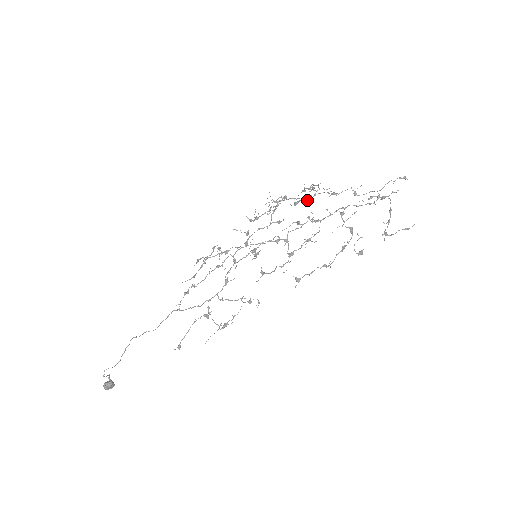
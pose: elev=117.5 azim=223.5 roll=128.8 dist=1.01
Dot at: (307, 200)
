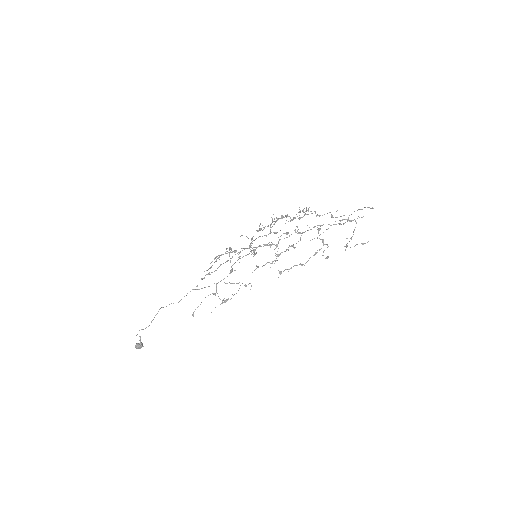
Dot at: (298, 218)
